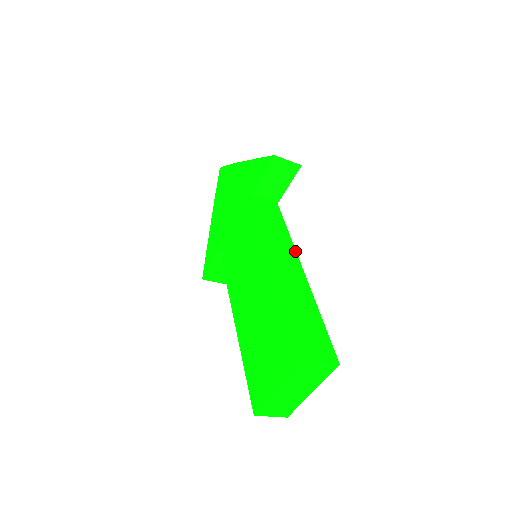
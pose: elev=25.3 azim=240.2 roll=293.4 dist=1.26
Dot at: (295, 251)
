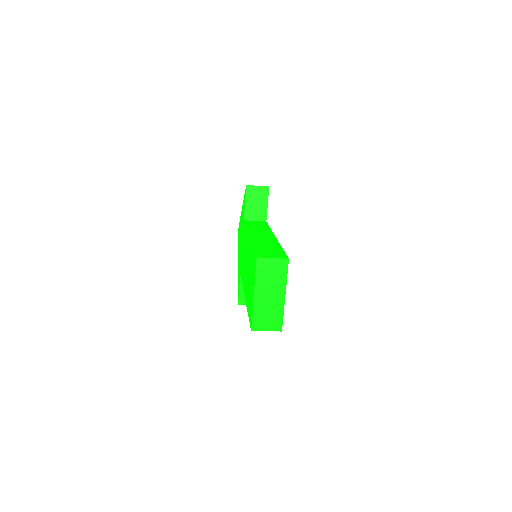
Dot at: (272, 232)
